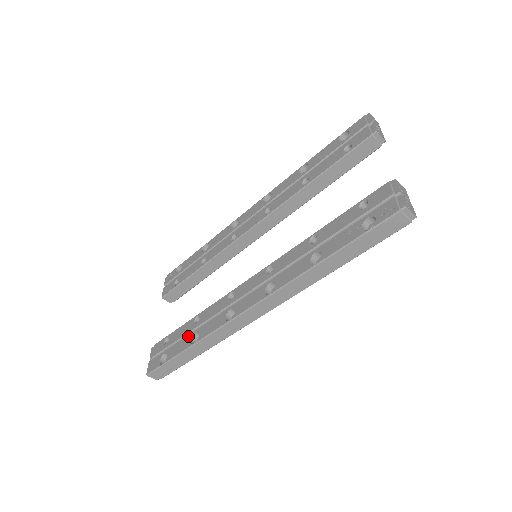
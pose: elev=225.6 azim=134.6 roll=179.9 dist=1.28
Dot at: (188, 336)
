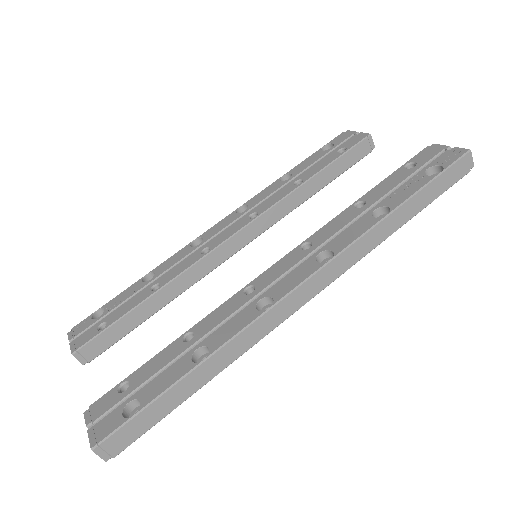
Dot at: (181, 358)
